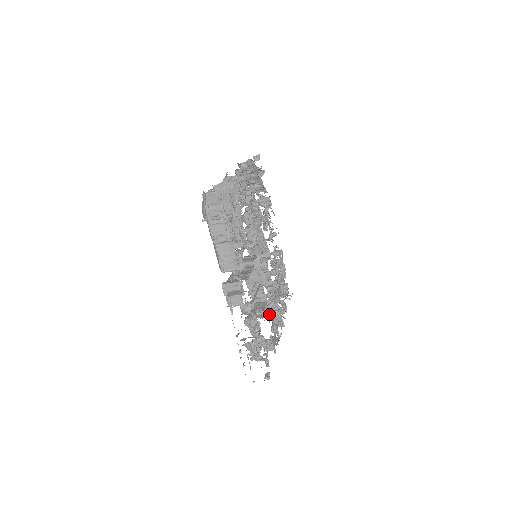
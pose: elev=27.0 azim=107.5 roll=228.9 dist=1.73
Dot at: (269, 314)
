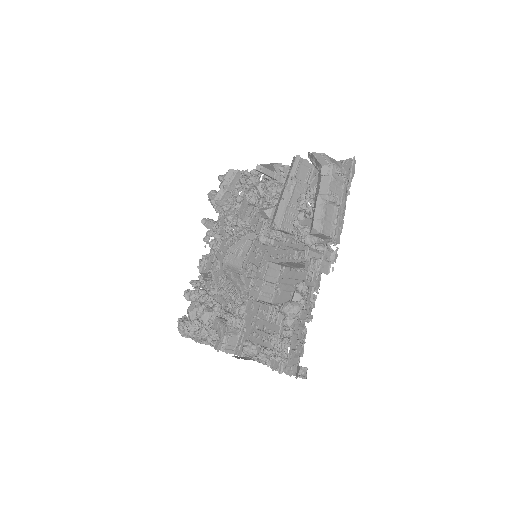
Dot at: (226, 333)
